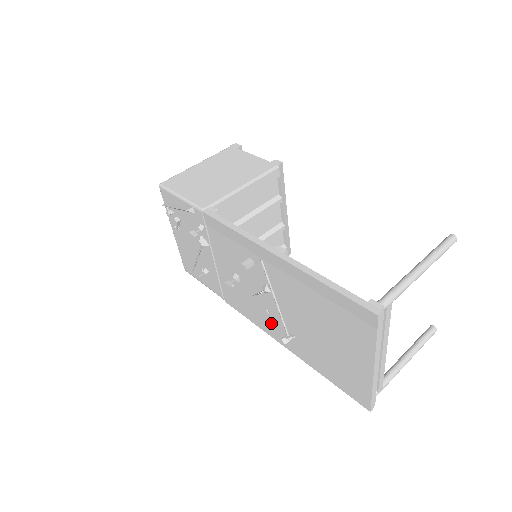
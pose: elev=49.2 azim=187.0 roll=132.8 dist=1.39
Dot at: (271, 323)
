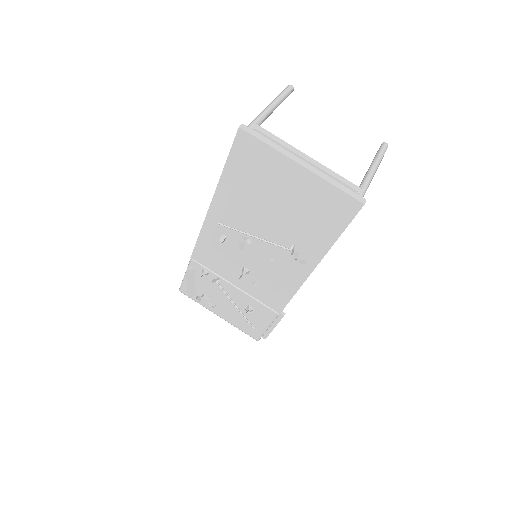
Dot at: (287, 267)
